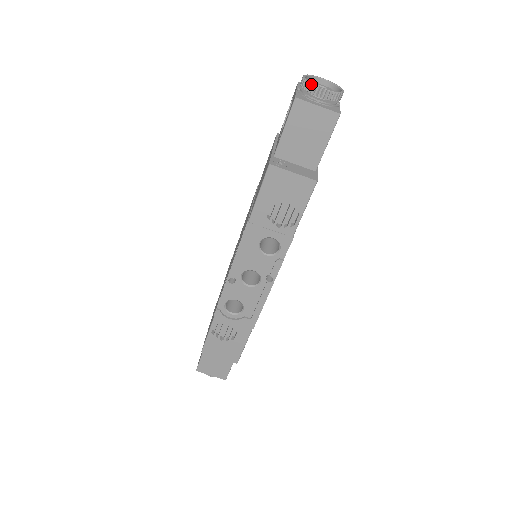
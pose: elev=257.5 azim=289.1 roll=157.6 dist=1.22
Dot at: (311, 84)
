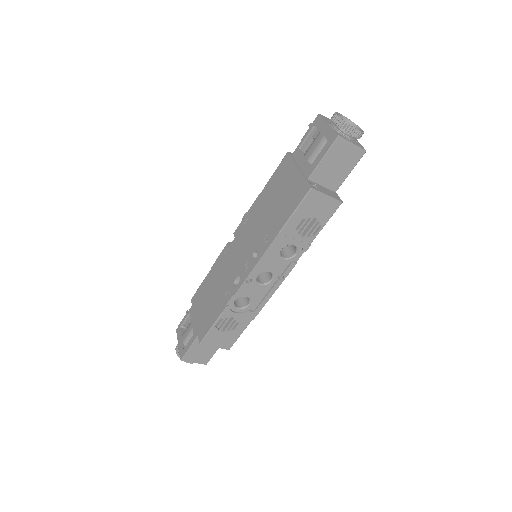
Dot at: (348, 125)
